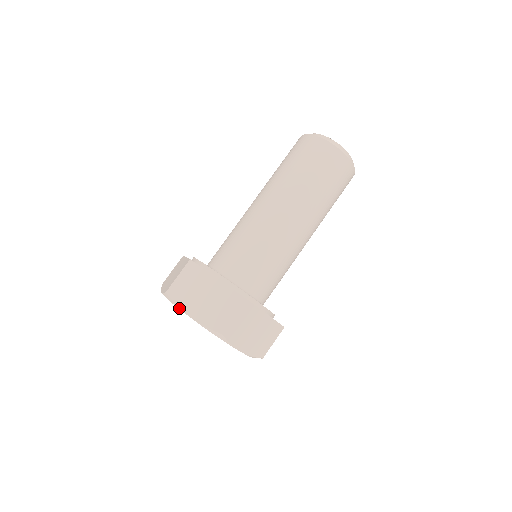
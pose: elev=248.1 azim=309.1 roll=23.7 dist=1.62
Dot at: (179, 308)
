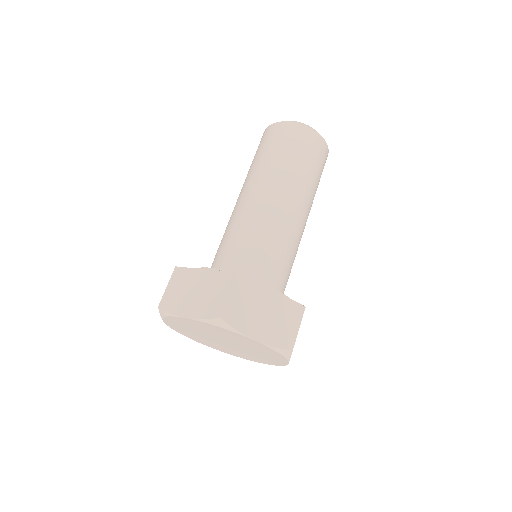
Dot at: (240, 333)
